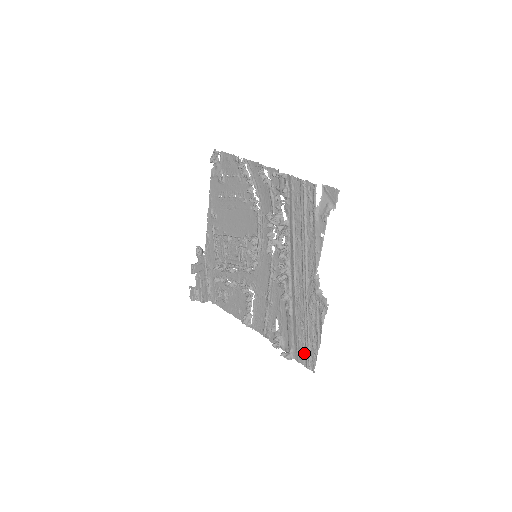
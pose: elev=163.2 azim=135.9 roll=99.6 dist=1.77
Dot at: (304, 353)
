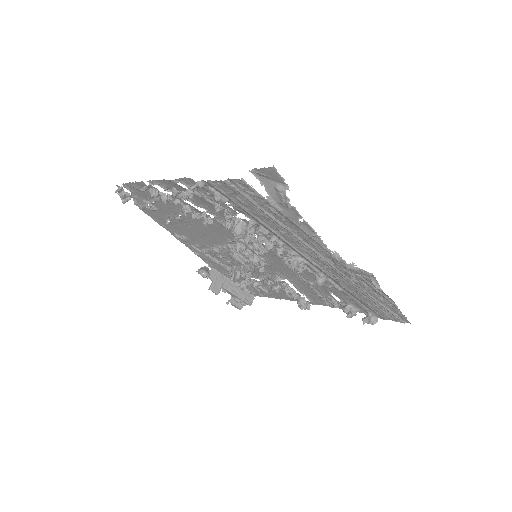
Dot at: (385, 313)
